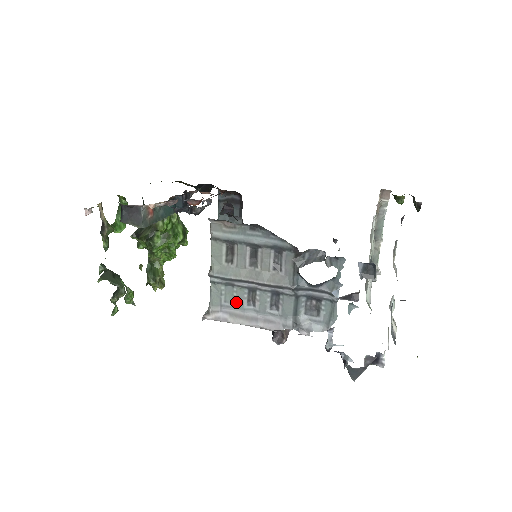
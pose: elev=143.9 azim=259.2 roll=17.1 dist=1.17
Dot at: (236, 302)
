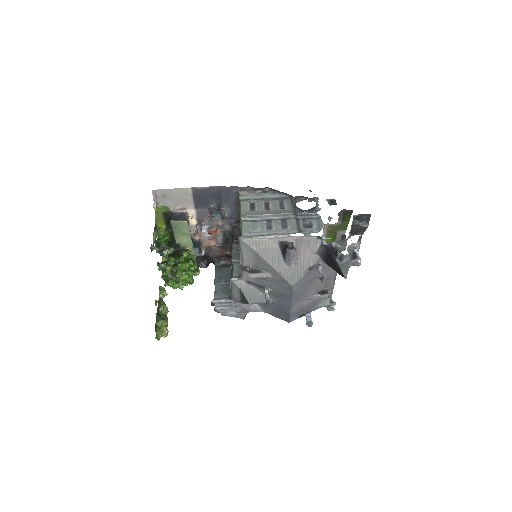
Dot at: (259, 229)
